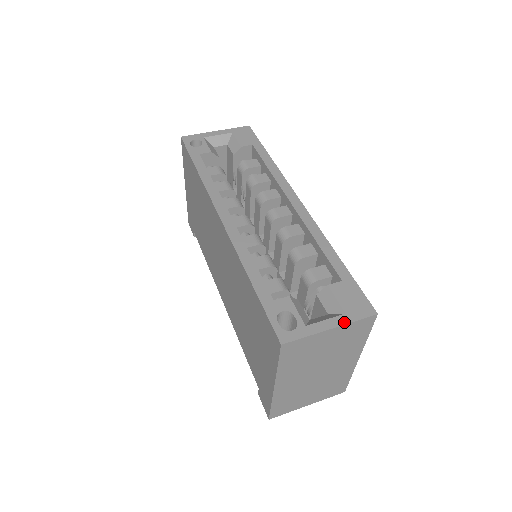
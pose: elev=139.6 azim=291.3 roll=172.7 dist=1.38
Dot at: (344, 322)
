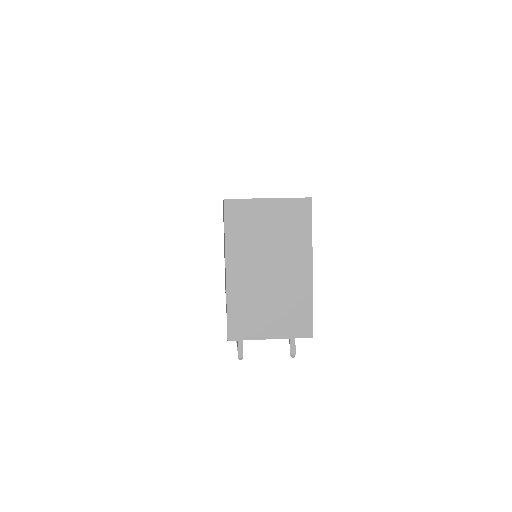
Dot at: (281, 198)
